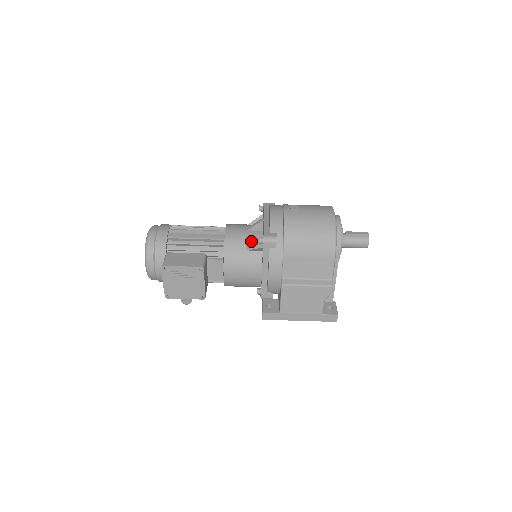
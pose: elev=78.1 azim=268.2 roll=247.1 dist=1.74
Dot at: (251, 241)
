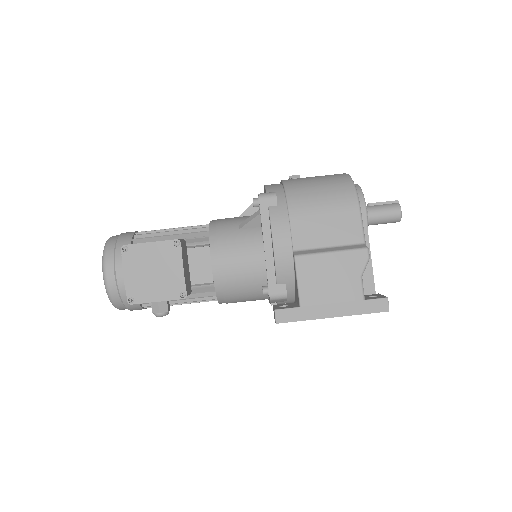
Dot at: occluded
